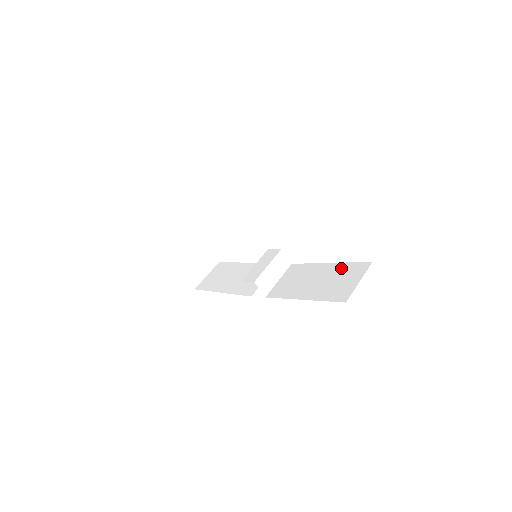
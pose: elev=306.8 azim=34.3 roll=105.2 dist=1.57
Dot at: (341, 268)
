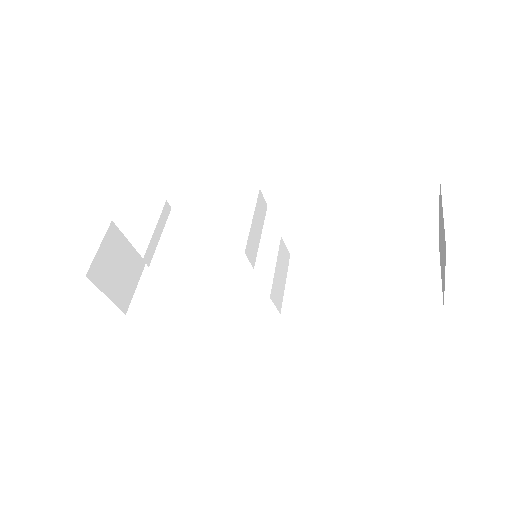
Dot at: (390, 255)
